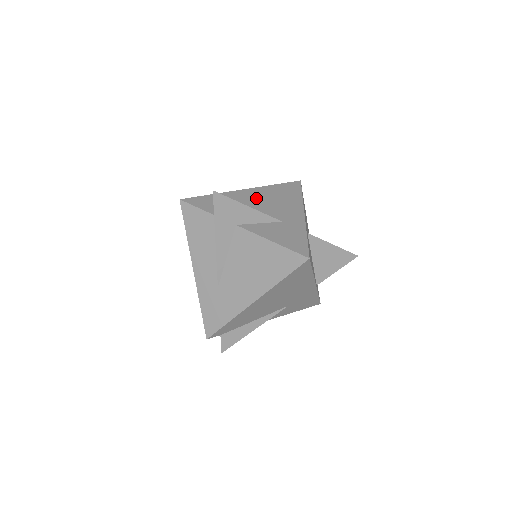
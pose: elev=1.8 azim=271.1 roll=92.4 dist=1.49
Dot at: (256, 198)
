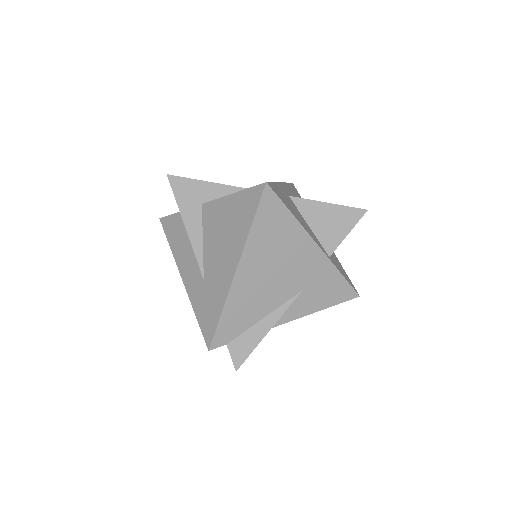
Dot at: occluded
